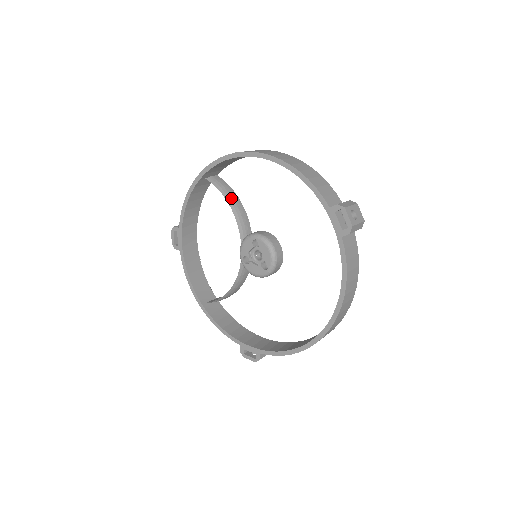
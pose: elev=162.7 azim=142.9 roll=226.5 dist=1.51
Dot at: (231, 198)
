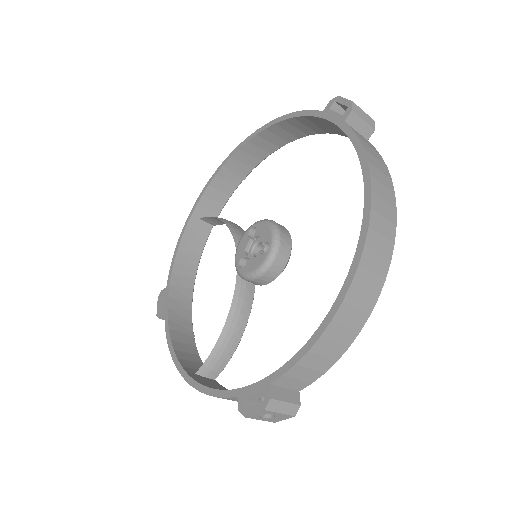
Dot at: (226, 220)
